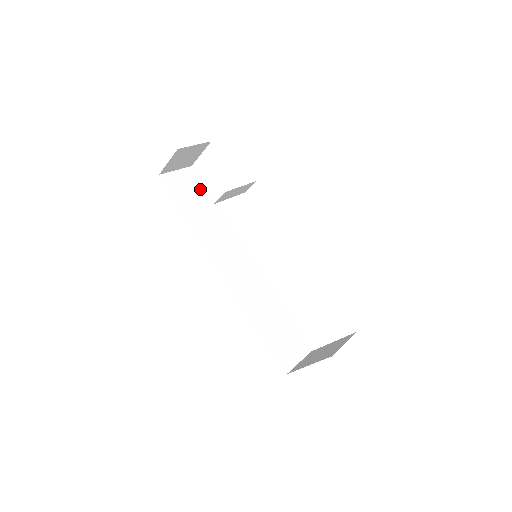
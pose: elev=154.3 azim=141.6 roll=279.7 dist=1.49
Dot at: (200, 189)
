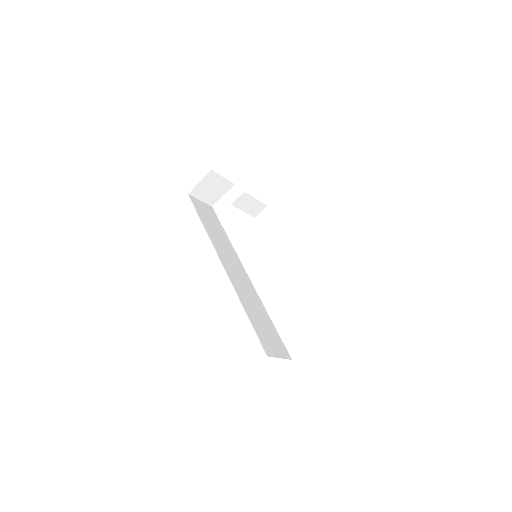
Dot at: (216, 219)
